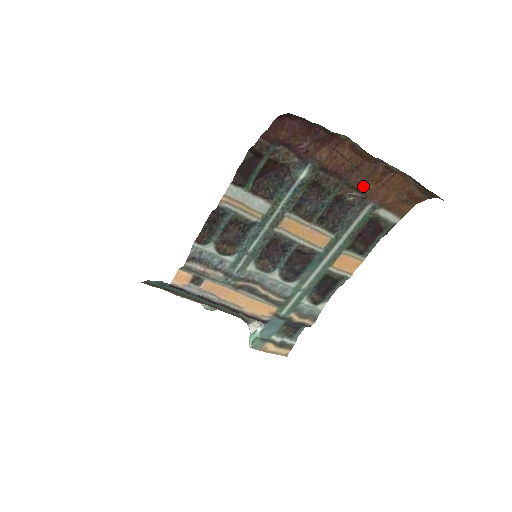
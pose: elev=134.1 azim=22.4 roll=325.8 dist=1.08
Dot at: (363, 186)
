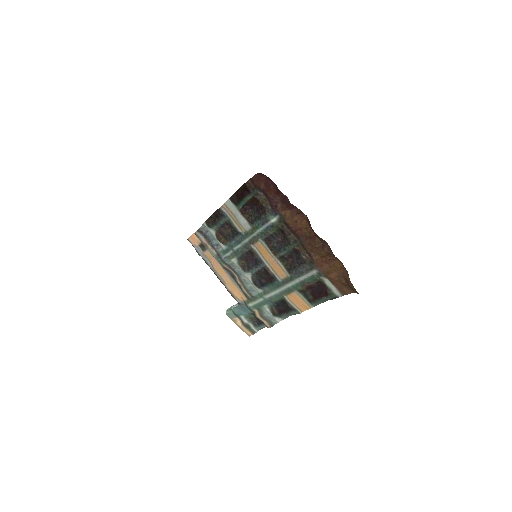
Dot at: (312, 253)
